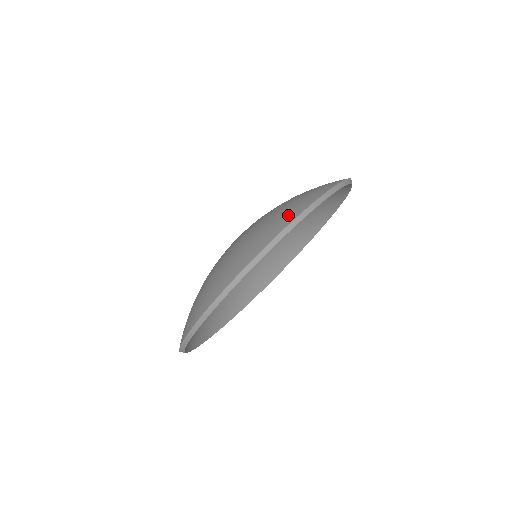
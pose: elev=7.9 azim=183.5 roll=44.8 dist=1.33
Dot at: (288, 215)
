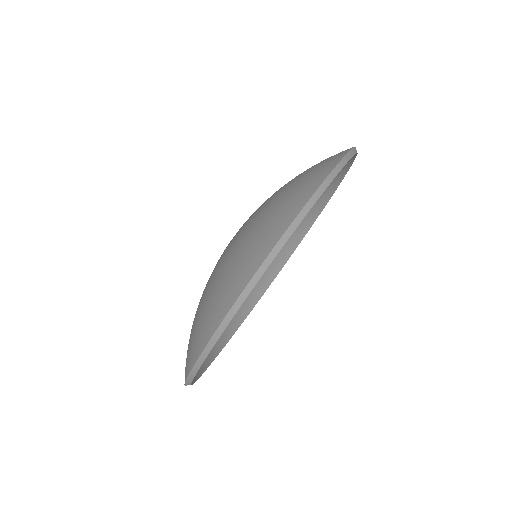
Dot at: (304, 190)
